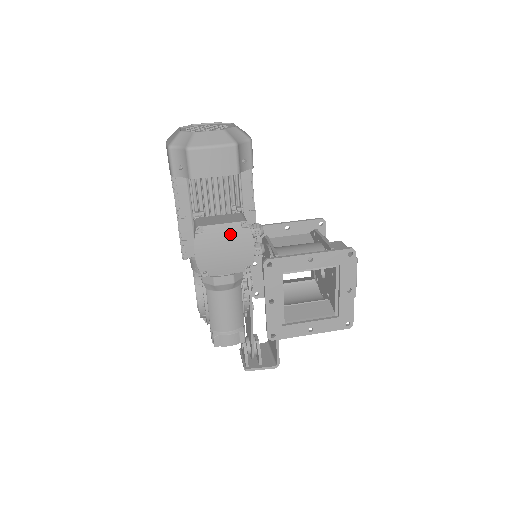
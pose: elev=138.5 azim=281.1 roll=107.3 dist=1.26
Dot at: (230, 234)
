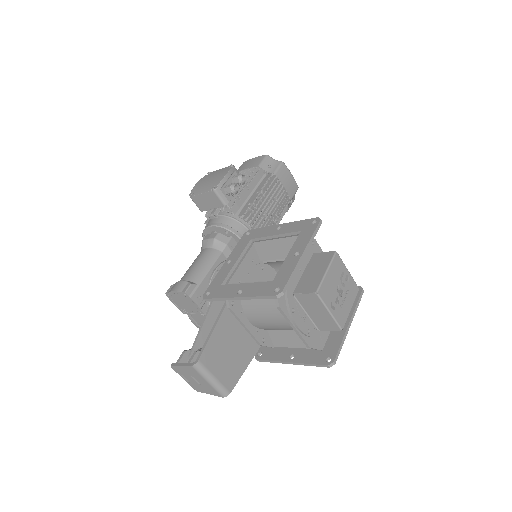
Dot at: (220, 172)
